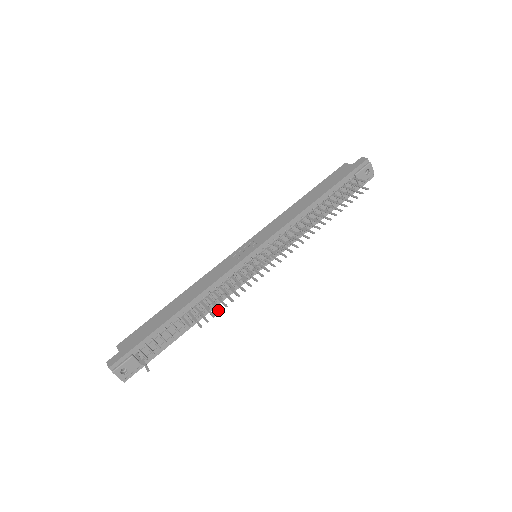
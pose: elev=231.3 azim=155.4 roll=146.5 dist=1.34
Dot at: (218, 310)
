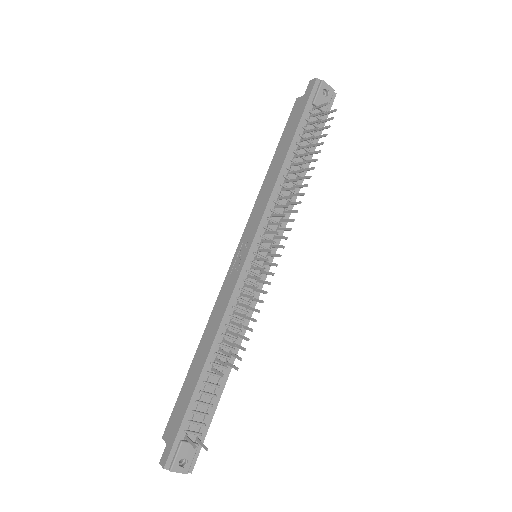
Dot at: occluded
